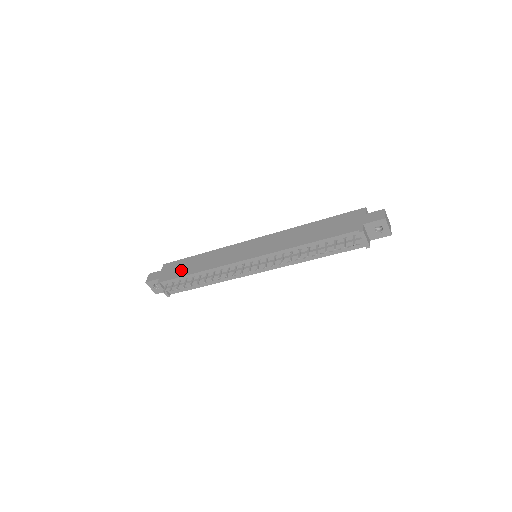
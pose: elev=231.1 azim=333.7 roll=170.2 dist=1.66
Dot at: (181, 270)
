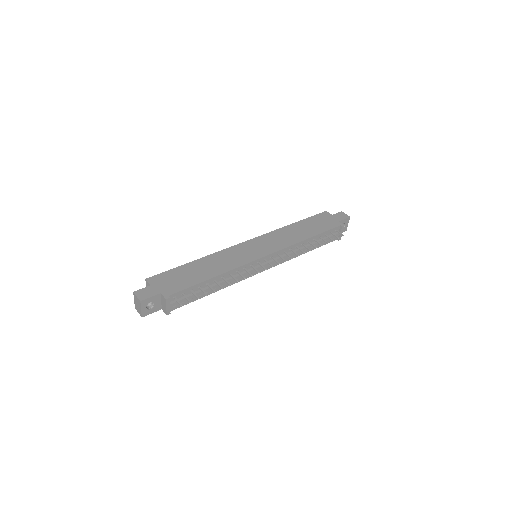
Dot at: (186, 279)
